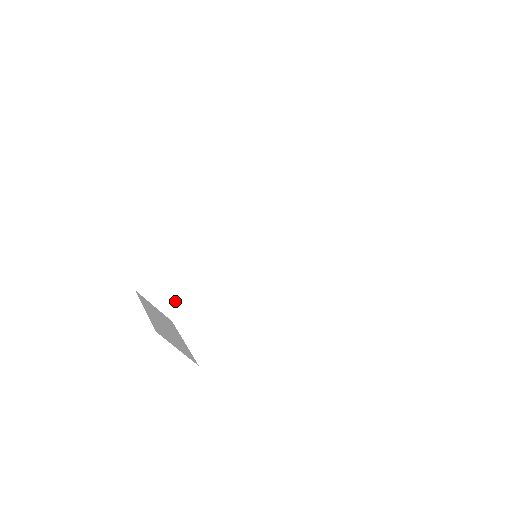
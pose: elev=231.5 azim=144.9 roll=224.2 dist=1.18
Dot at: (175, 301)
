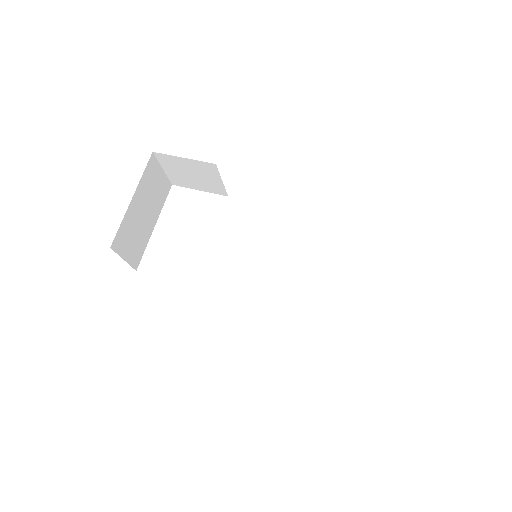
Dot at: (185, 180)
